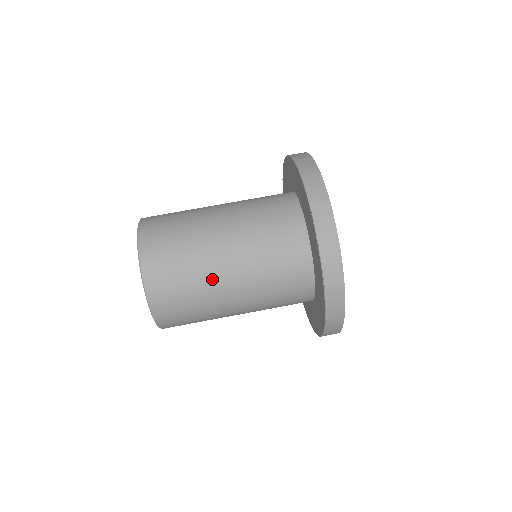
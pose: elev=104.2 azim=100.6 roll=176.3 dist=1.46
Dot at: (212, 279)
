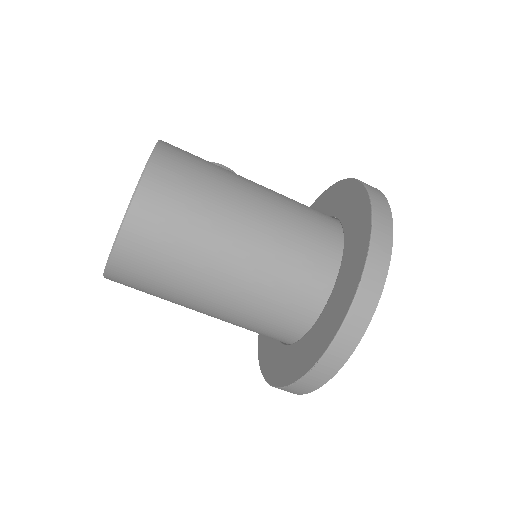
Dot at: (184, 303)
